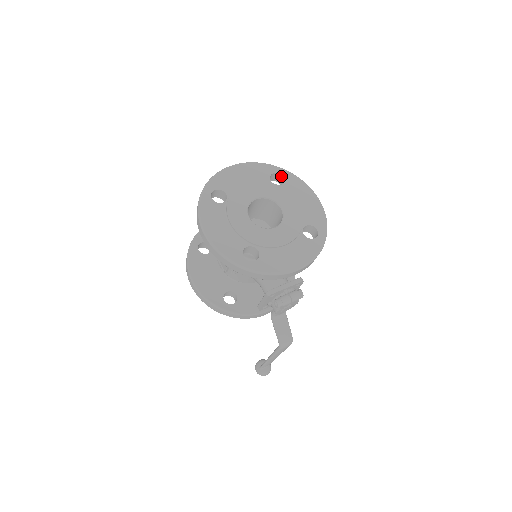
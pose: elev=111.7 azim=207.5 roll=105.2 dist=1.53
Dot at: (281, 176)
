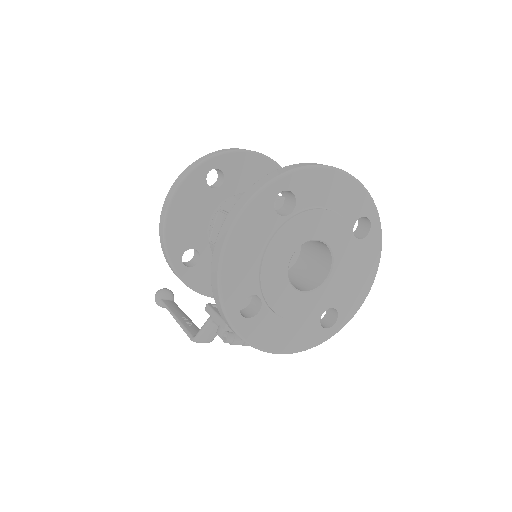
Dot at: (369, 225)
